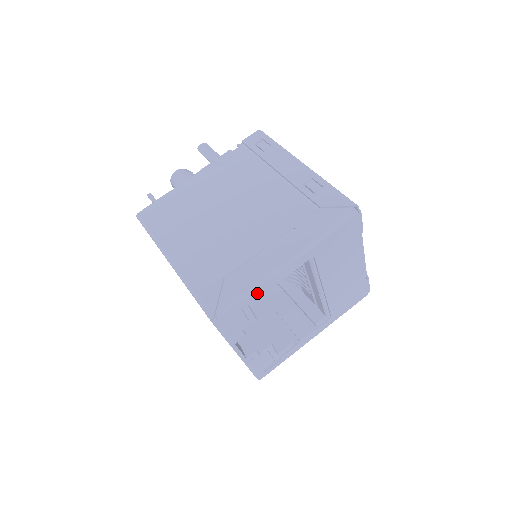
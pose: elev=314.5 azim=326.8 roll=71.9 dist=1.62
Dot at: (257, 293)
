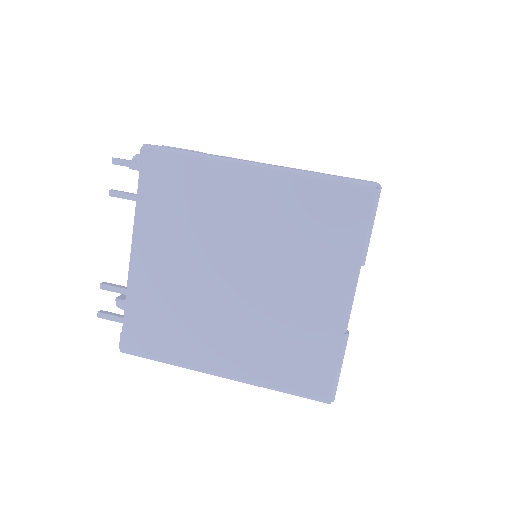
Dot at: occluded
